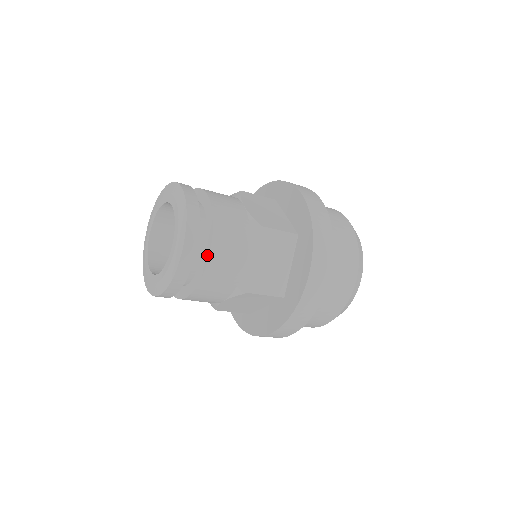
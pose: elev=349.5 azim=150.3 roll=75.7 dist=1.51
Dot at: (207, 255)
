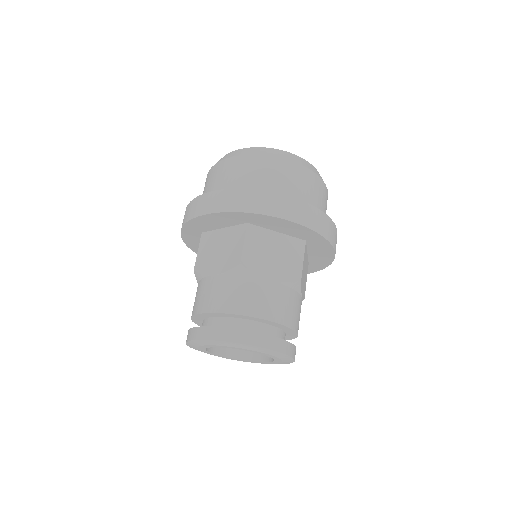
Dot at: (294, 335)
